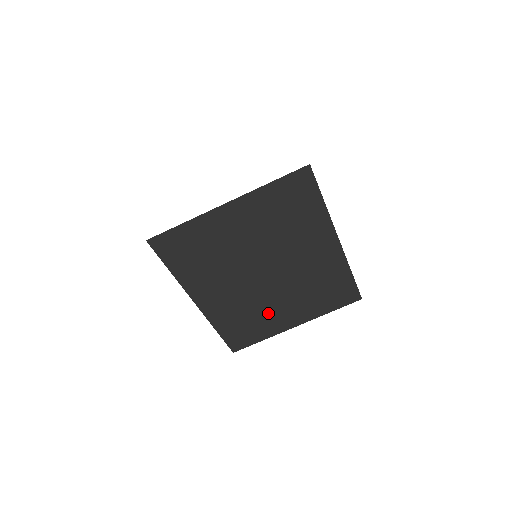
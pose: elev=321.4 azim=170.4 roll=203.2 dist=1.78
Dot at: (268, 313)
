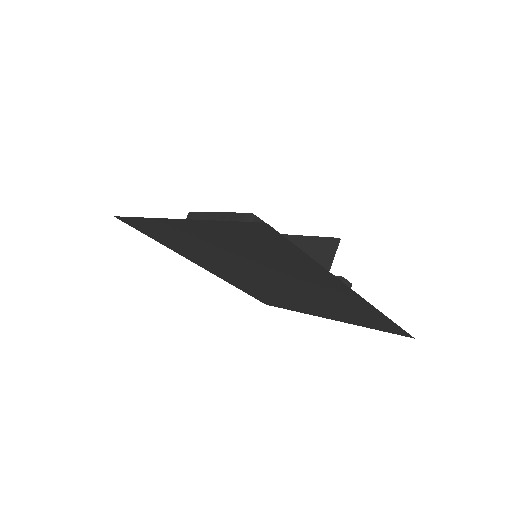
Dot at: (289, 300)
